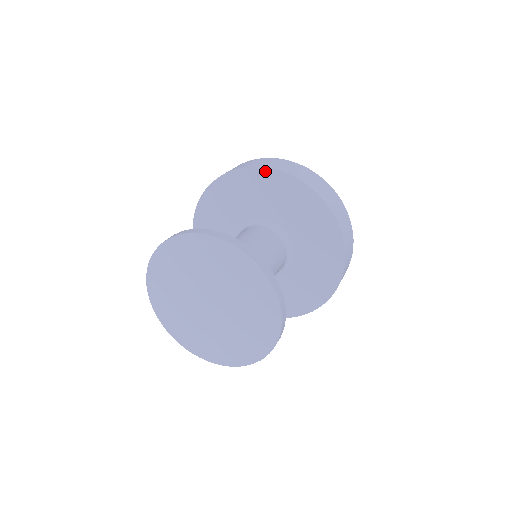
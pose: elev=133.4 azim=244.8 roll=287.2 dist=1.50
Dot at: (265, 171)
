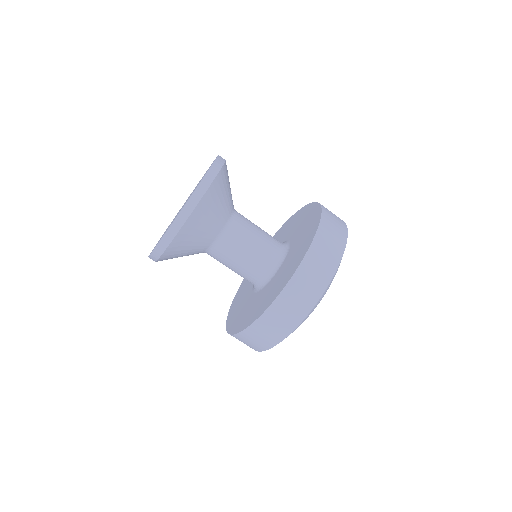
Dot at: (303, 208)
